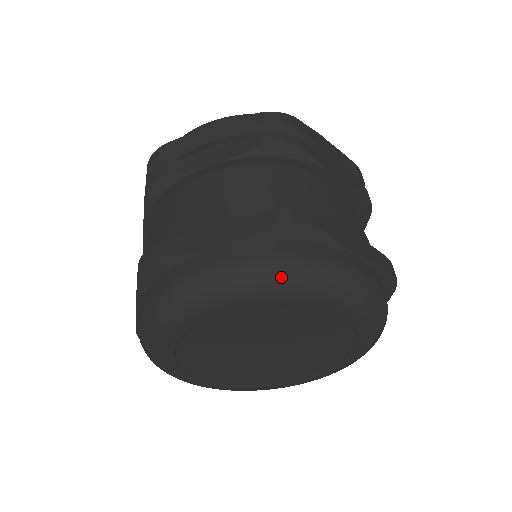
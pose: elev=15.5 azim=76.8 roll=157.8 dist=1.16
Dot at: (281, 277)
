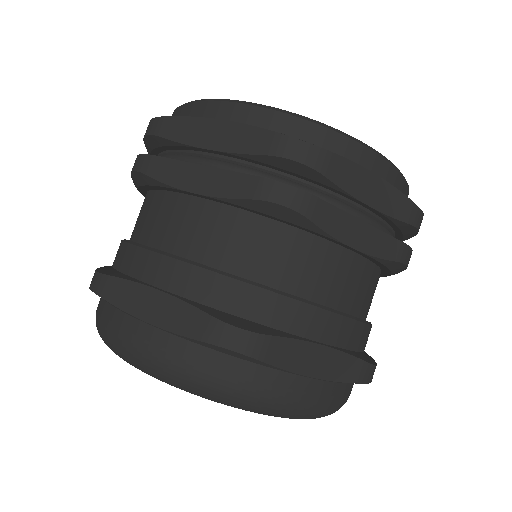
Dot at: occluded
